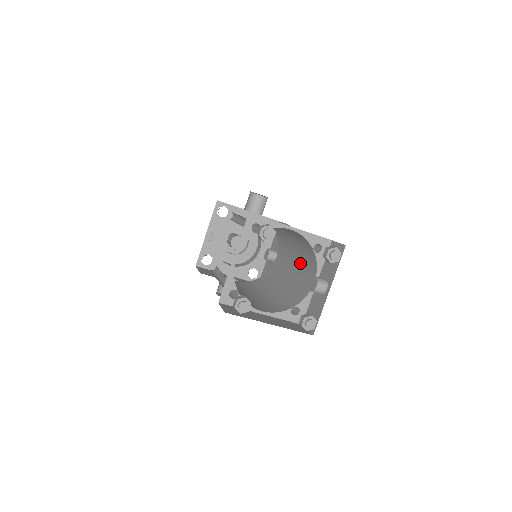
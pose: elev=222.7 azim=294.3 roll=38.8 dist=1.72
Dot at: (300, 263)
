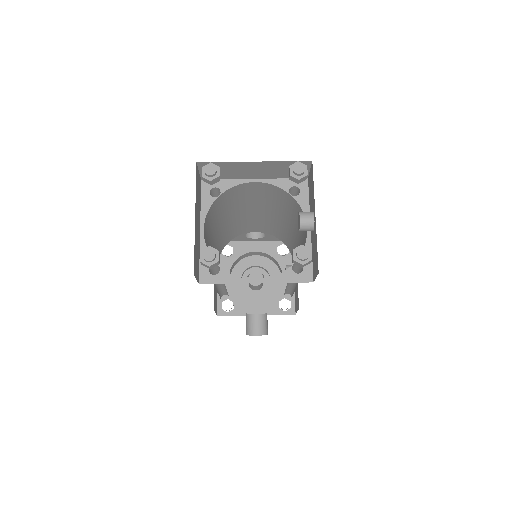
Dot at: (299, 235)
